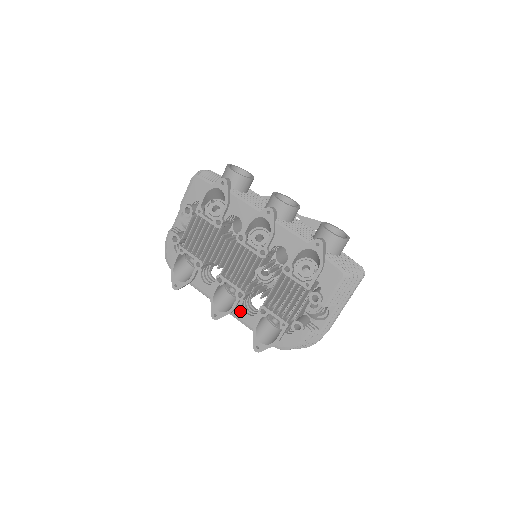
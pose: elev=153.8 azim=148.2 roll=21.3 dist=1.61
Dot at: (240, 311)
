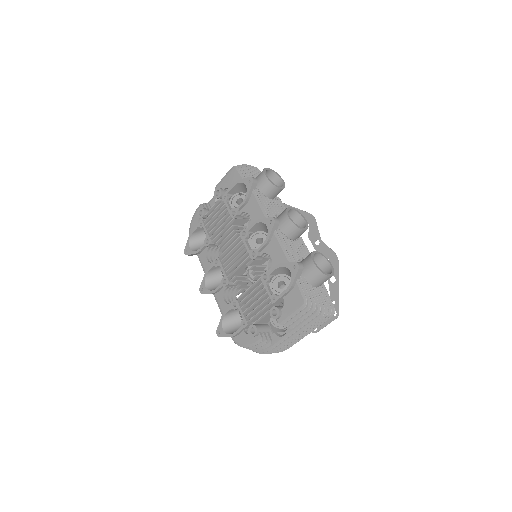
Dot at: (221, 295)
